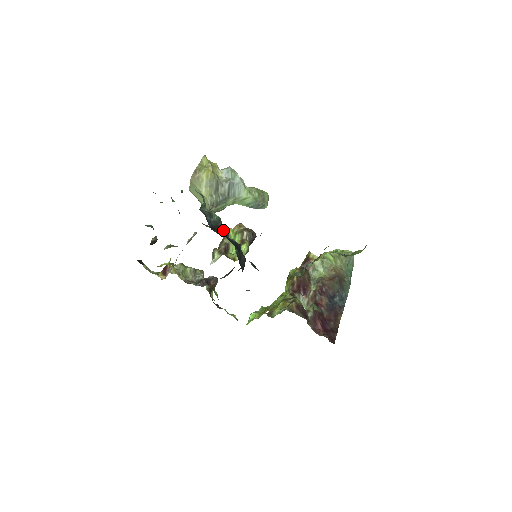
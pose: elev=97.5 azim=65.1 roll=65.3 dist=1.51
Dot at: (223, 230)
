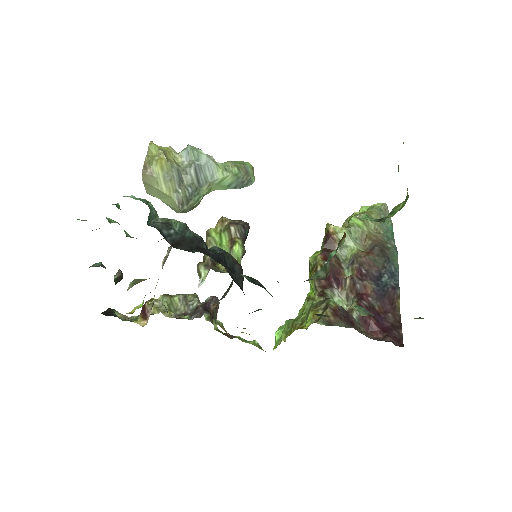
Dot at: (193, 241)
